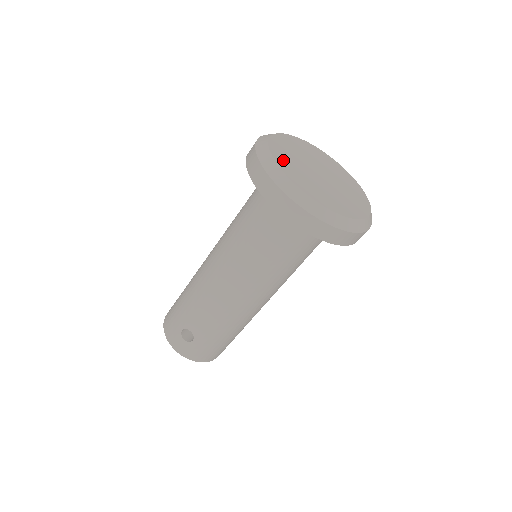
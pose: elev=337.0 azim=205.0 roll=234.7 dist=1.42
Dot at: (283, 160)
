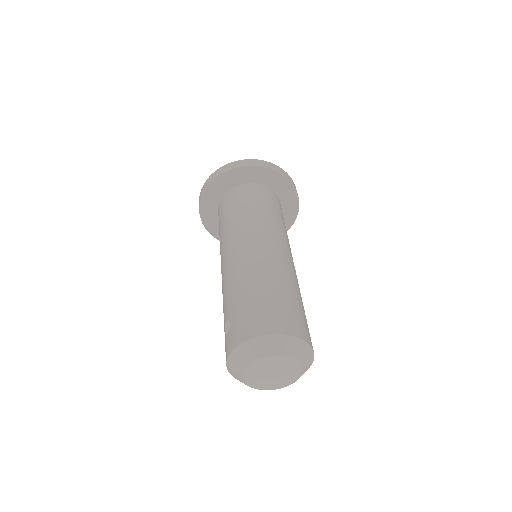
Dot at: occluded
